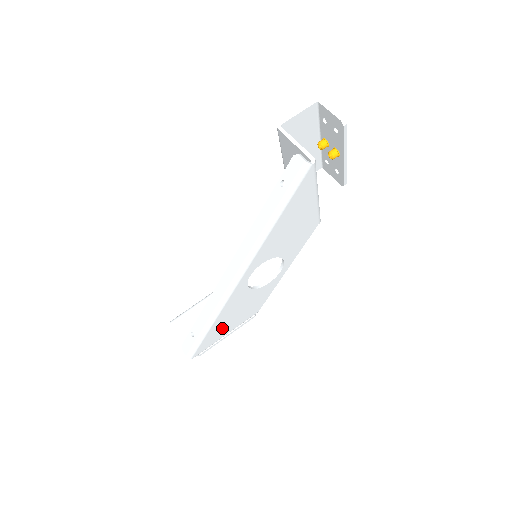
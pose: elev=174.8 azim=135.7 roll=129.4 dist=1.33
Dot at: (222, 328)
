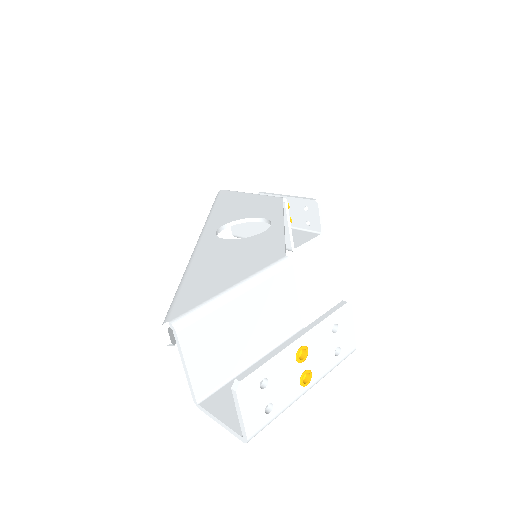
Dot at: (214, 278)
